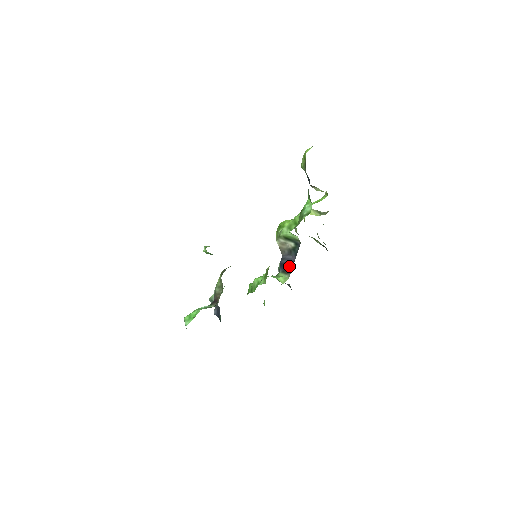
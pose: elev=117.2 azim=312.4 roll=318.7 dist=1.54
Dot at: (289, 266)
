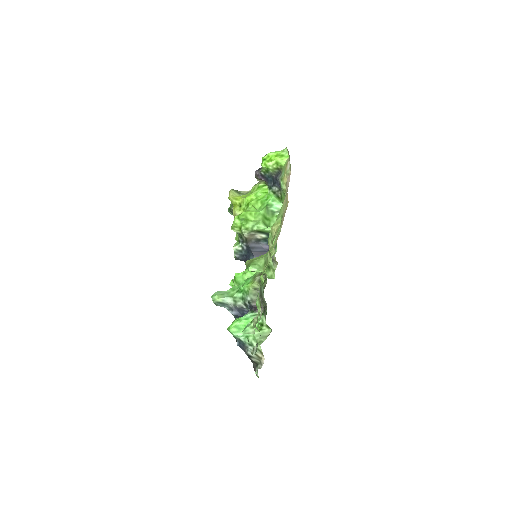
Dot at: occluded
